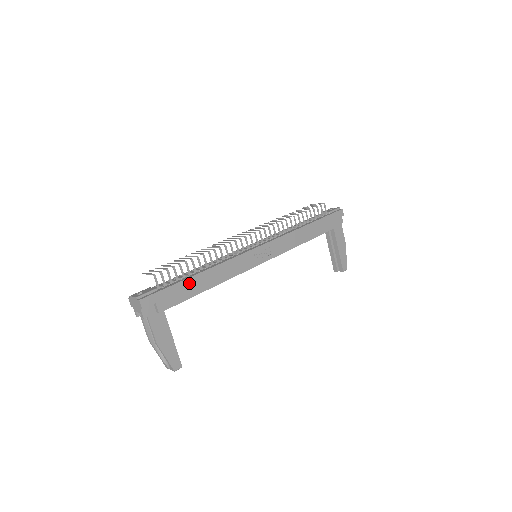
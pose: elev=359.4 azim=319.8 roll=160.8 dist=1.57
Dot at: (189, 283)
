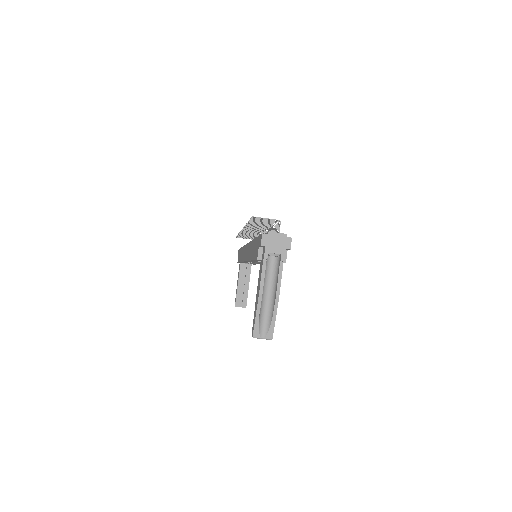
Dot at: occluded
